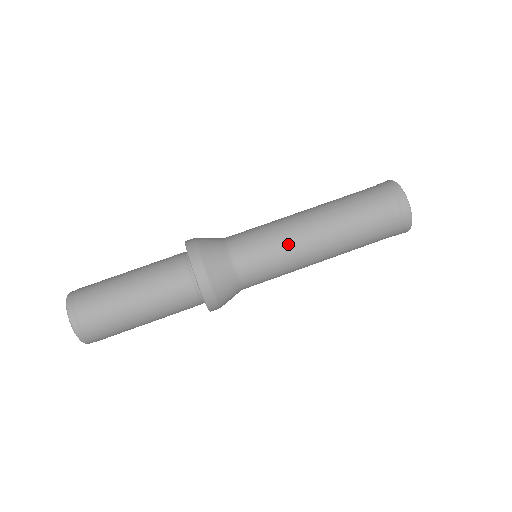
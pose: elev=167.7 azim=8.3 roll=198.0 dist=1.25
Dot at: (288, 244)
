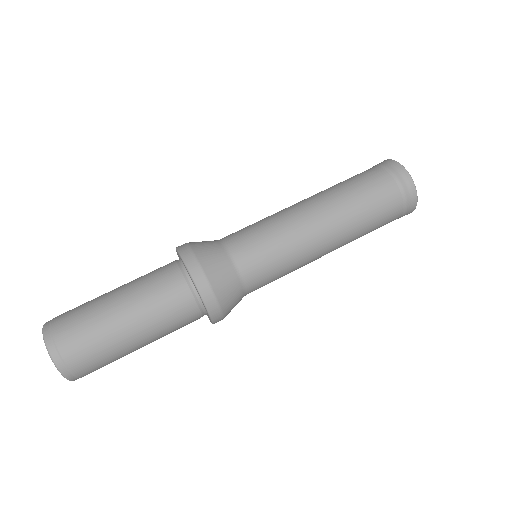
Dot at: (286, 225)
